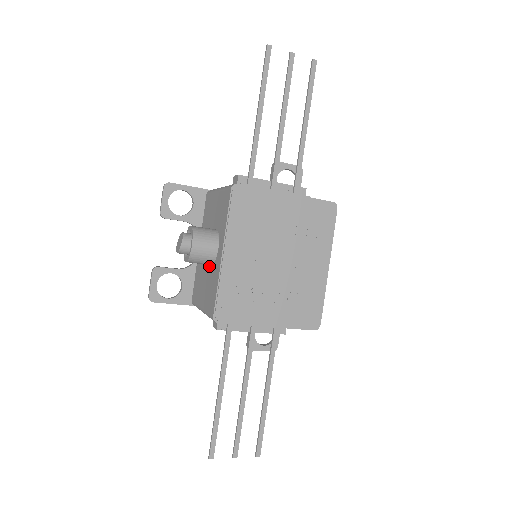
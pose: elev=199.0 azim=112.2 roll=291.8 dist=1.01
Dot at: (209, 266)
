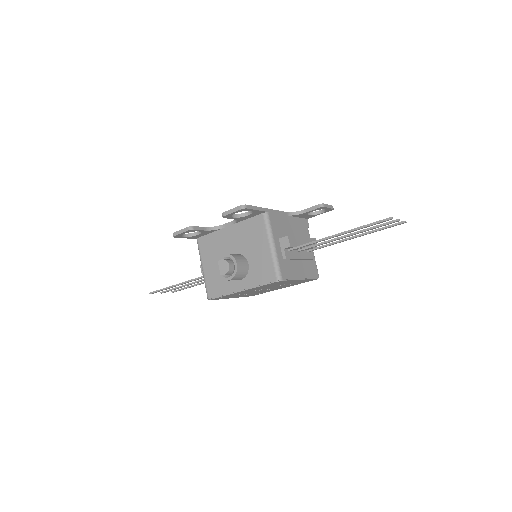
Dot at: occluded
